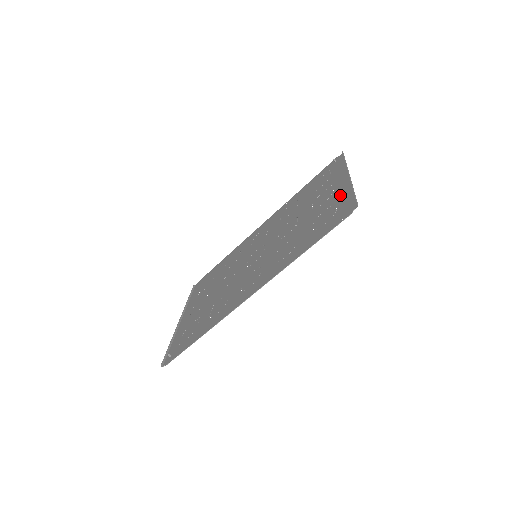
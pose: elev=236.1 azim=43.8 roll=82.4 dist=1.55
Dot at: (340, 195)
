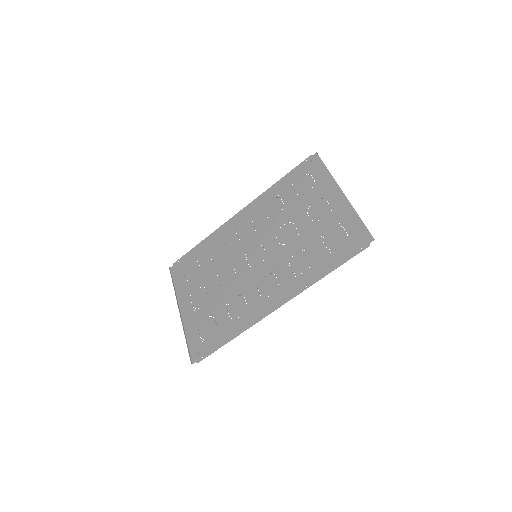
Dot at: (343, 216)
